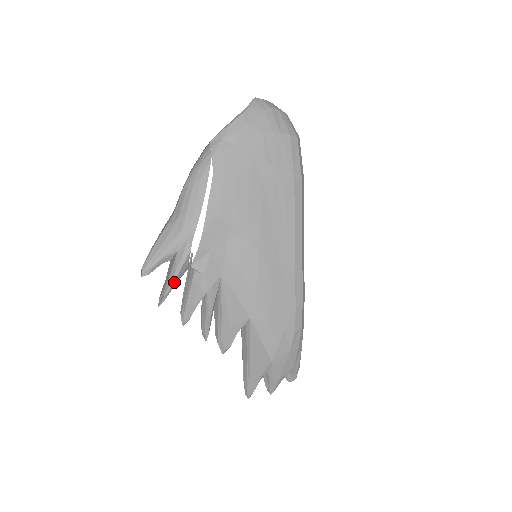
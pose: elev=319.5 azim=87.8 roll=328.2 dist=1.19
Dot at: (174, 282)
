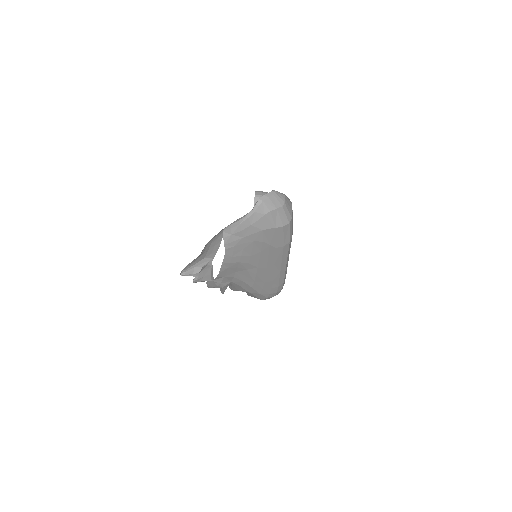
Dot at: (202, 275)
